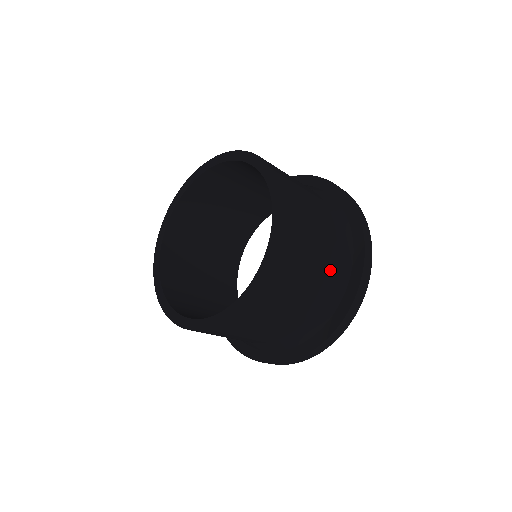
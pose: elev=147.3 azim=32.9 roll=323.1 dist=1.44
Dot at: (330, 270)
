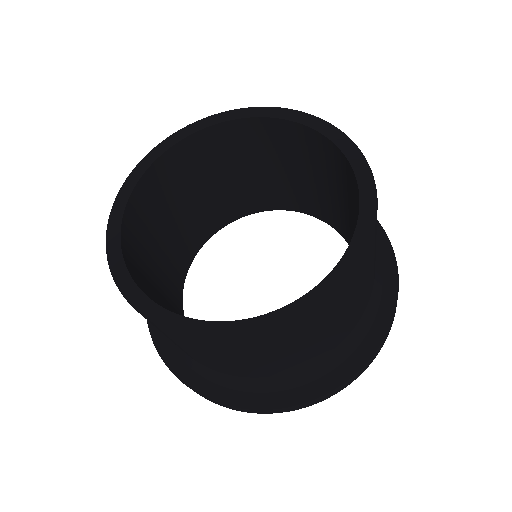
Dot at: (281, 372)
